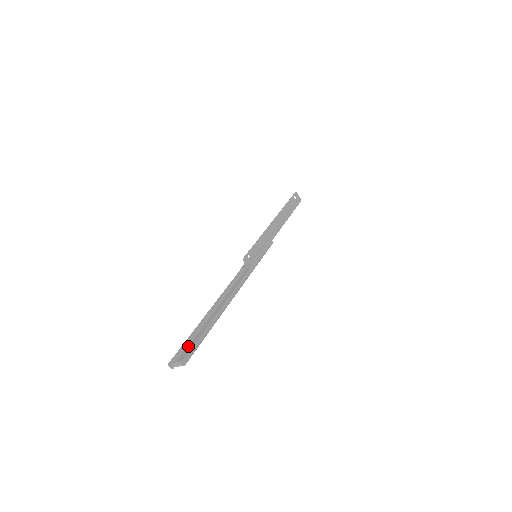
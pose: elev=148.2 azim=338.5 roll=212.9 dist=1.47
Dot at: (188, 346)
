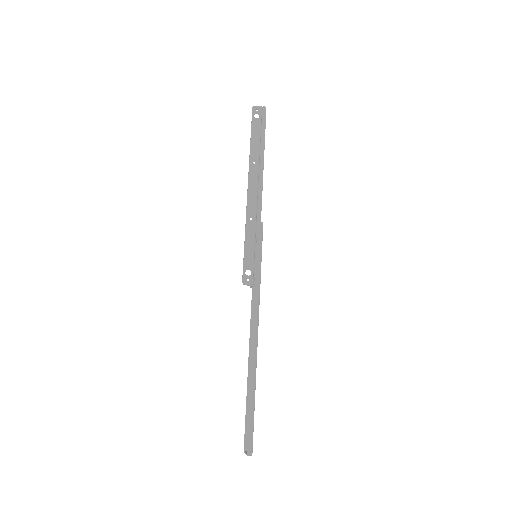
Dot at: occluded
